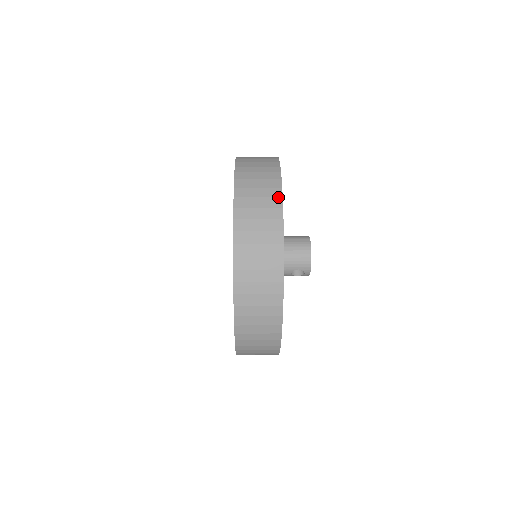
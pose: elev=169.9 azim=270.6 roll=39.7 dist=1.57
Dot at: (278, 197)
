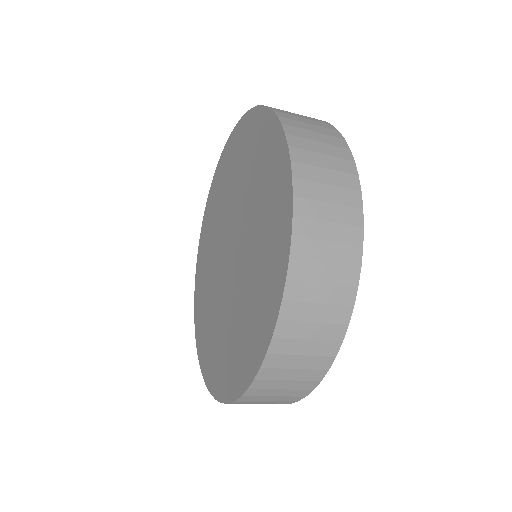
Dot at: occluded
